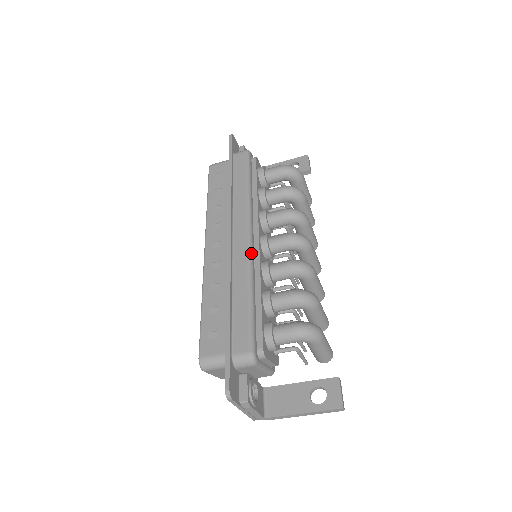
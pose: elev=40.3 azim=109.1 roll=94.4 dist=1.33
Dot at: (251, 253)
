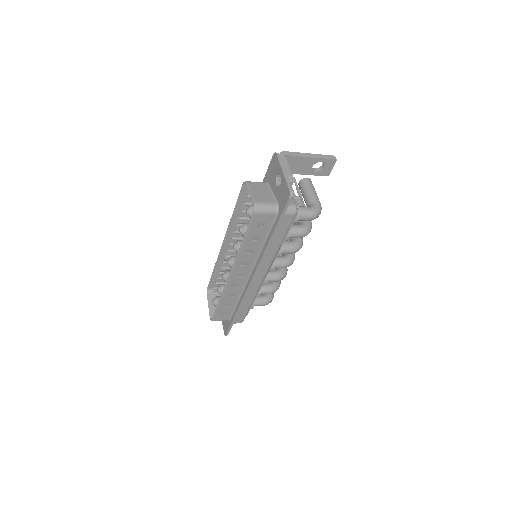
Dot at: occluded
